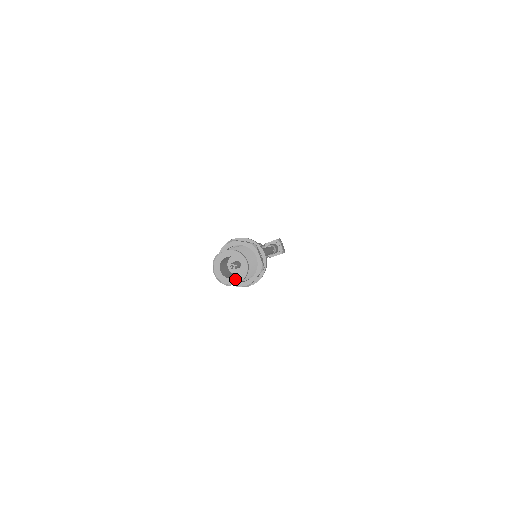
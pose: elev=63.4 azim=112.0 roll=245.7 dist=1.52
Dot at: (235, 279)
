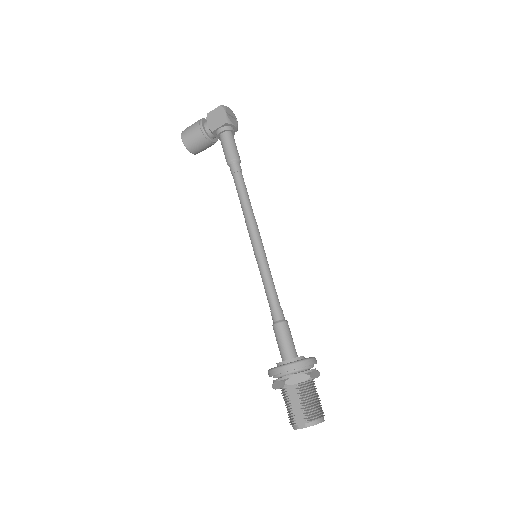
Dot at: occluded
